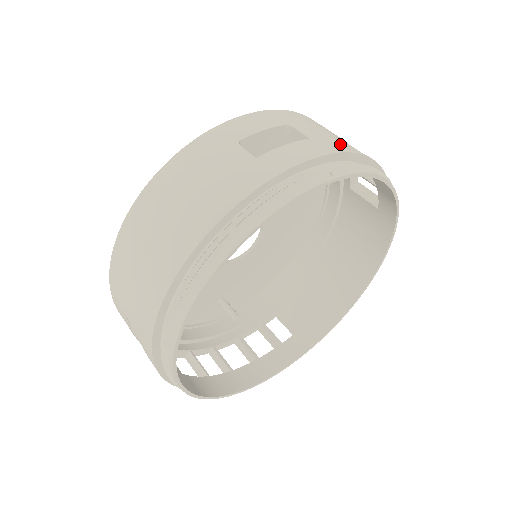
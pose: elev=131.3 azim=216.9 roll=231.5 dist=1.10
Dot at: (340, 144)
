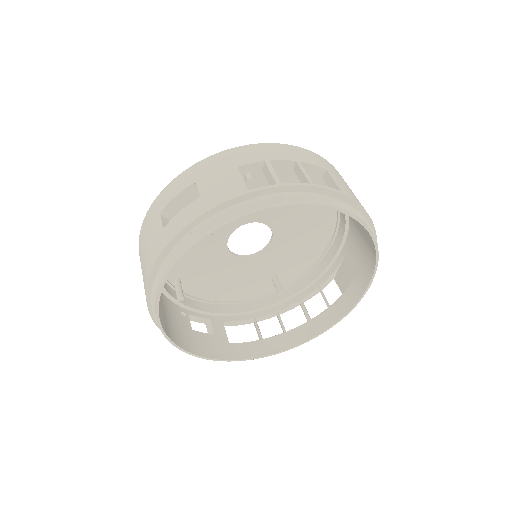
Dot at: (227, 191)
